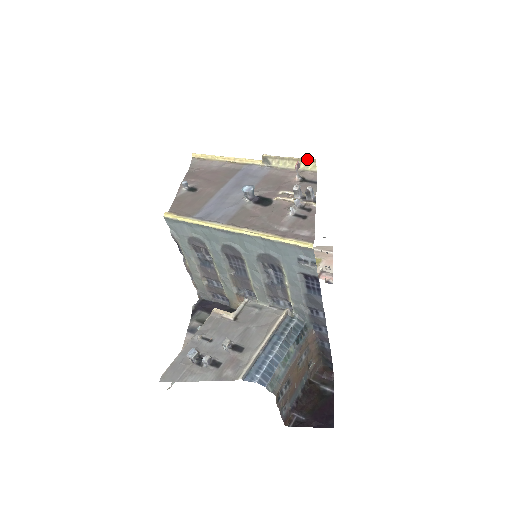
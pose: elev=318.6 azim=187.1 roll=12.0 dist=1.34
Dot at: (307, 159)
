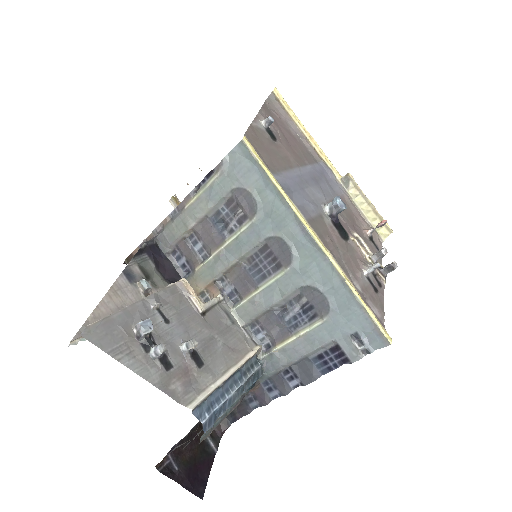
Dot at: occluded
